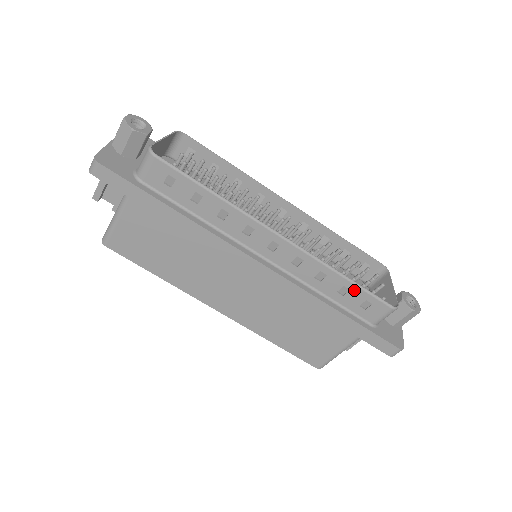
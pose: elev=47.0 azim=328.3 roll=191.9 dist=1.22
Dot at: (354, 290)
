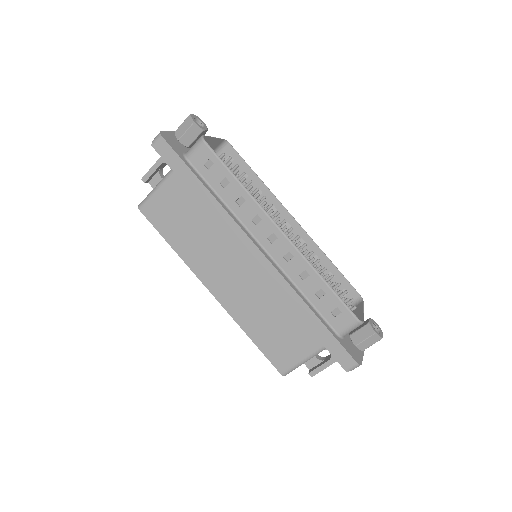
Dot at: (329, 295)
